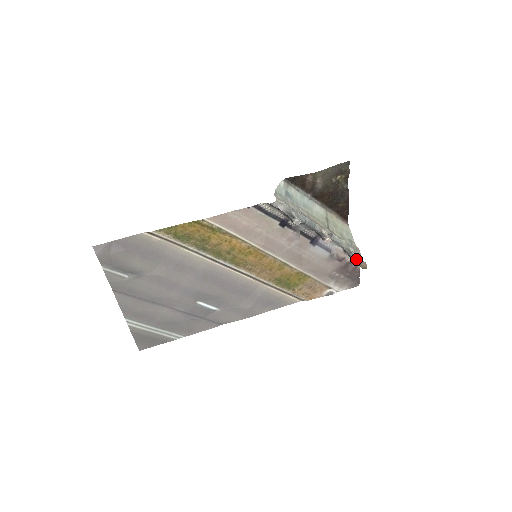
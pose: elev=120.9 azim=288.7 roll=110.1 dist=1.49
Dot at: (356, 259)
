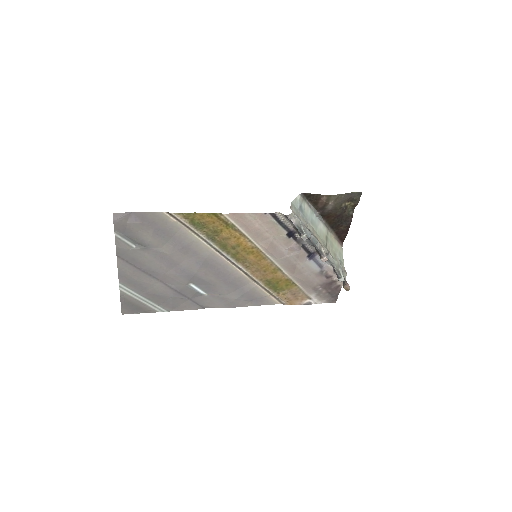
Dot at: (343, 280)
